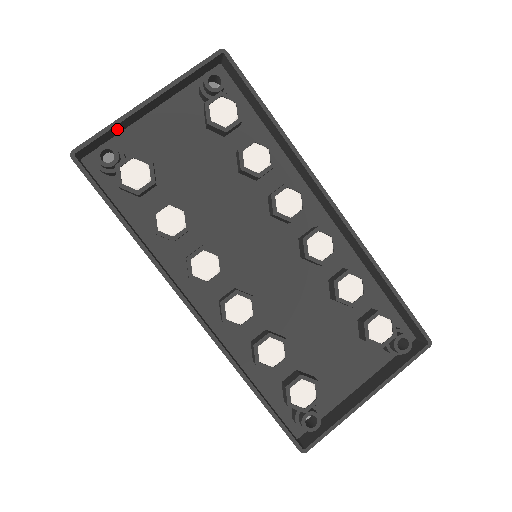
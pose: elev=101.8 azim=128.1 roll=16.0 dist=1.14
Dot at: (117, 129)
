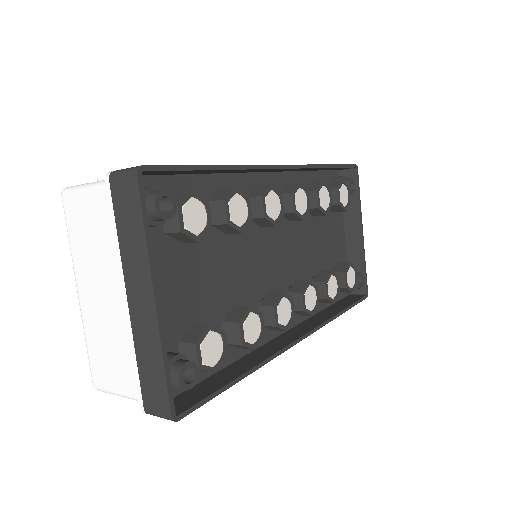
Dot at: (154, 352)
